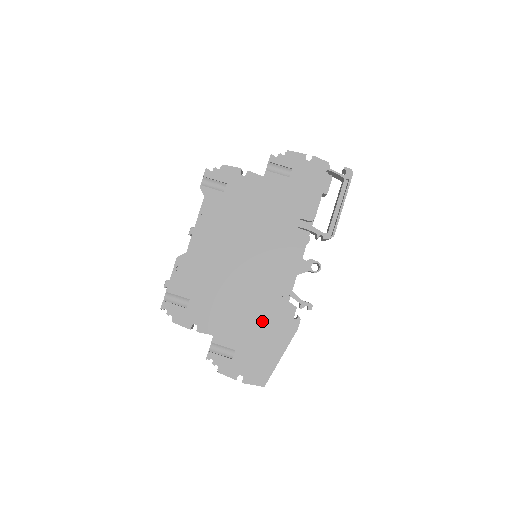
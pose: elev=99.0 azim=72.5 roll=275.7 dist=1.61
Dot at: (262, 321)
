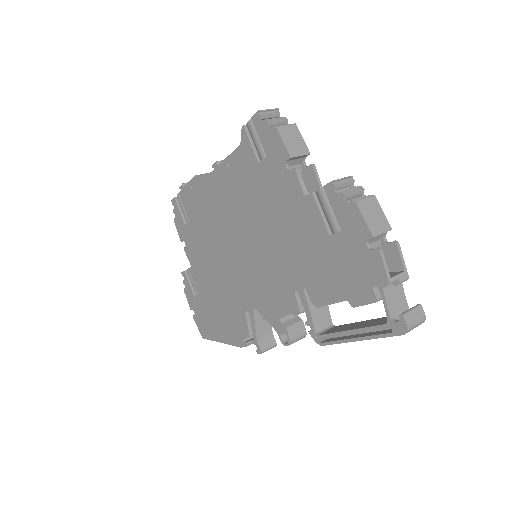
Dot at: (223, 306)
